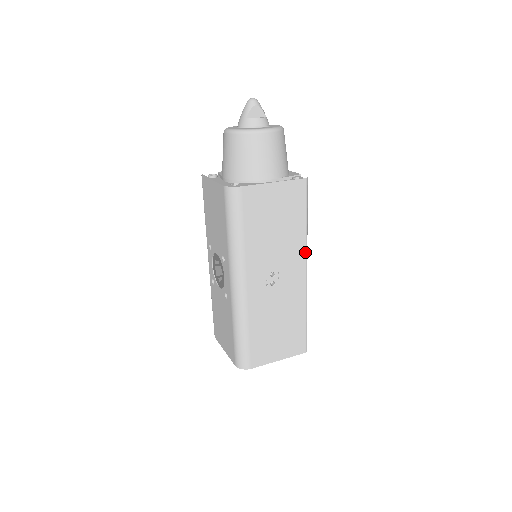
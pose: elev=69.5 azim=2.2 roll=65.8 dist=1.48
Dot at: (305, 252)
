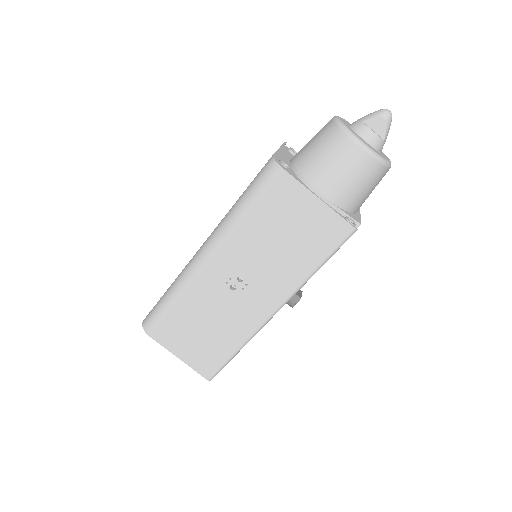
Dot at: (289, 294)
